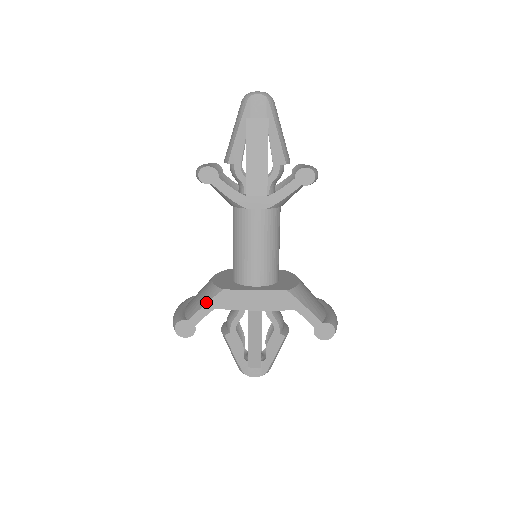
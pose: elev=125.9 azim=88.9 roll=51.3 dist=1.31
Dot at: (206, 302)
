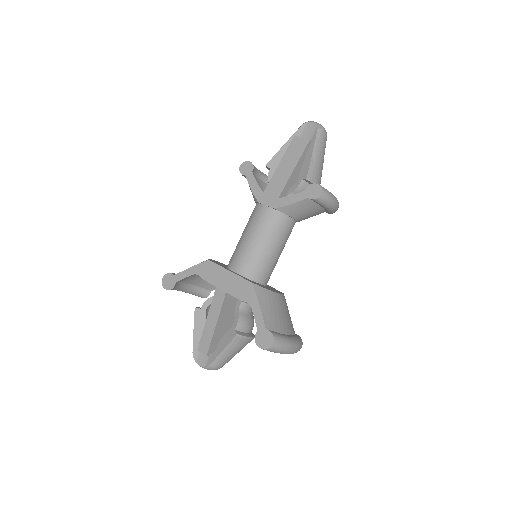
Dot at: (193, 266)
